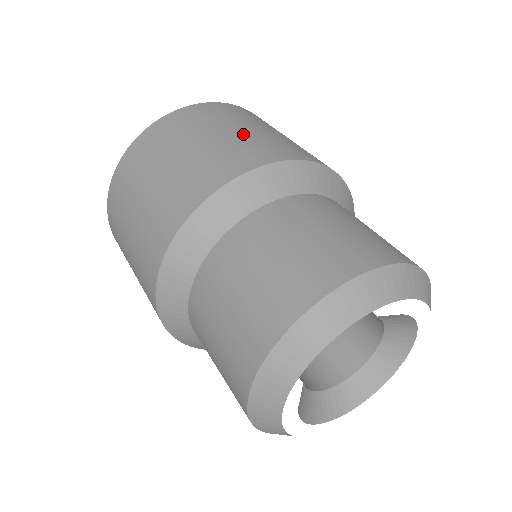
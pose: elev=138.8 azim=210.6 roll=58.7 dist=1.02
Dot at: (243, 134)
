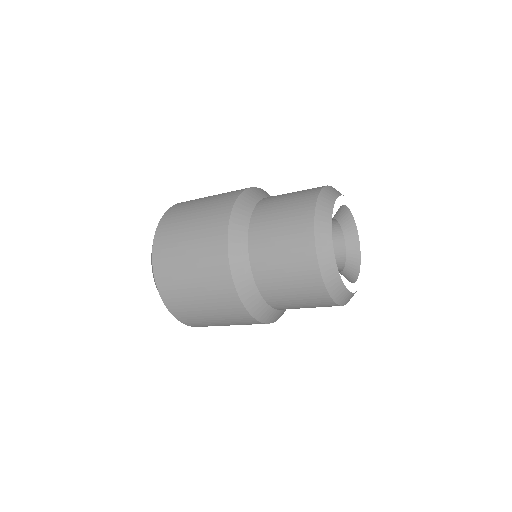
Dot at: occluded
